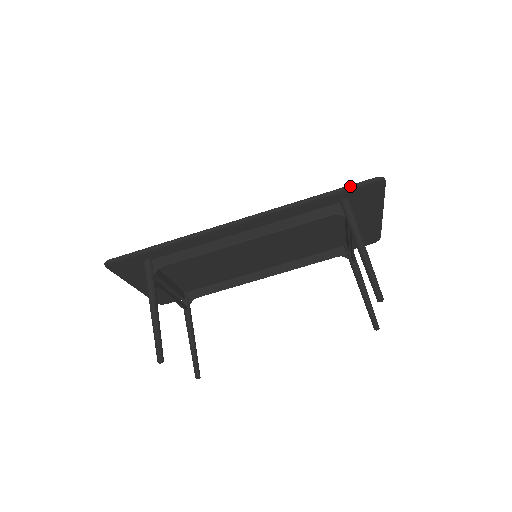
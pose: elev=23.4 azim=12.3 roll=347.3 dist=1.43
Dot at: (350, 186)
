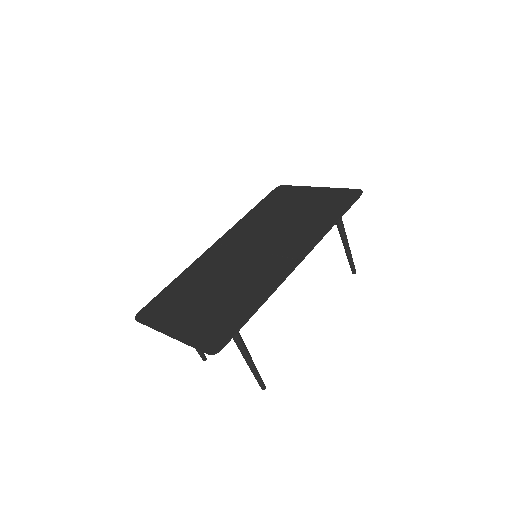
Dot at: occluded
